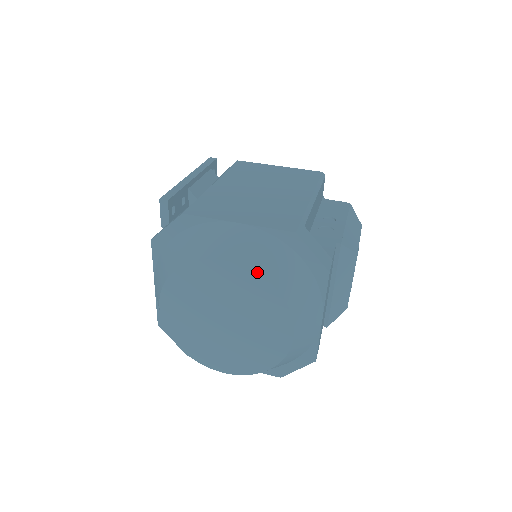
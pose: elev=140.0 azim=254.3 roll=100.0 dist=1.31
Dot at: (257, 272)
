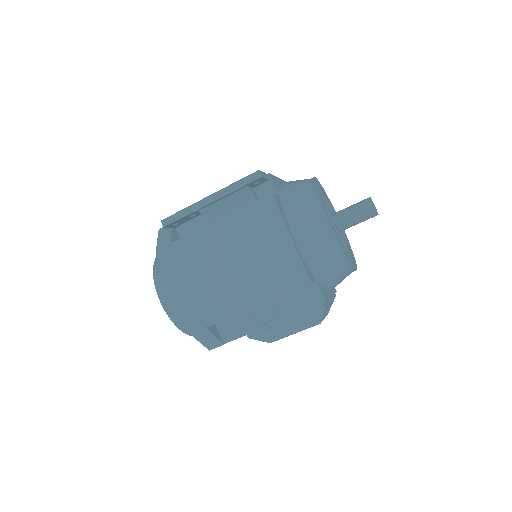
Dot at: (170, 319)
